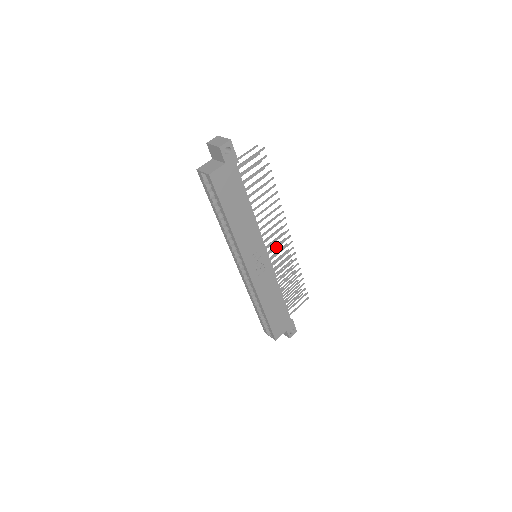
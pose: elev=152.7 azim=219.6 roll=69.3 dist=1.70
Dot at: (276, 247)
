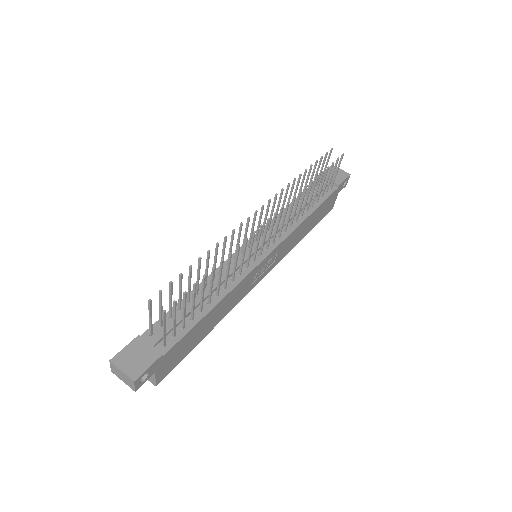
Dot at: (270, 236)
